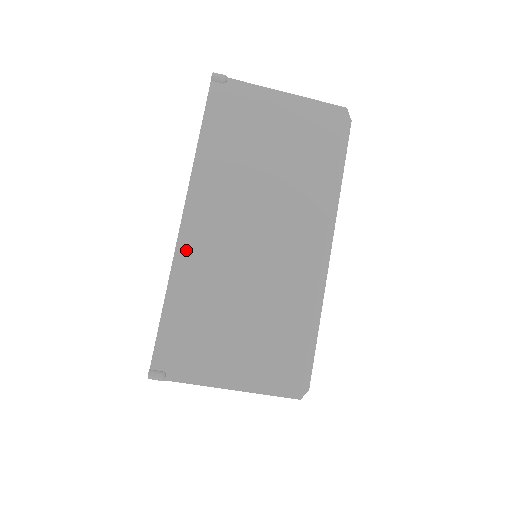
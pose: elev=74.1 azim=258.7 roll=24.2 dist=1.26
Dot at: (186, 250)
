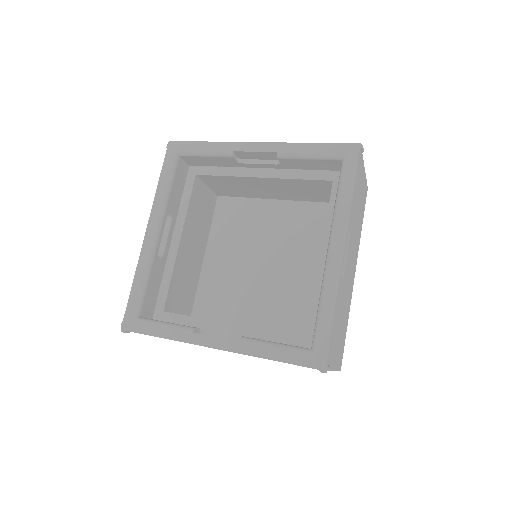
Dot at: occluded
